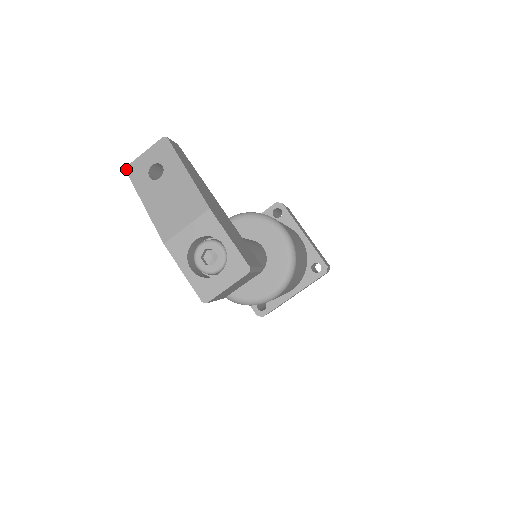
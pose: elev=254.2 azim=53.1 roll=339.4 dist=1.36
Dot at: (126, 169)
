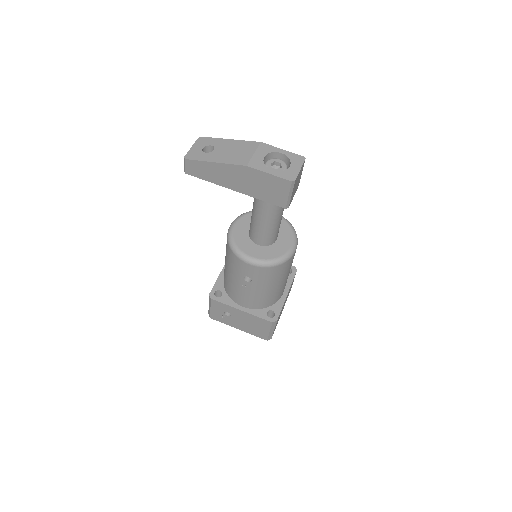
Dot at: (185, 158)
